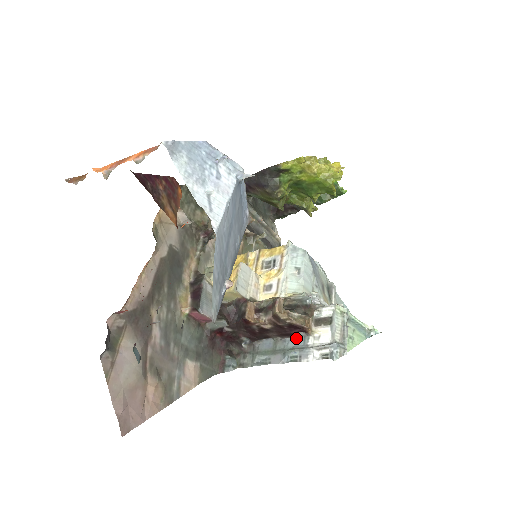
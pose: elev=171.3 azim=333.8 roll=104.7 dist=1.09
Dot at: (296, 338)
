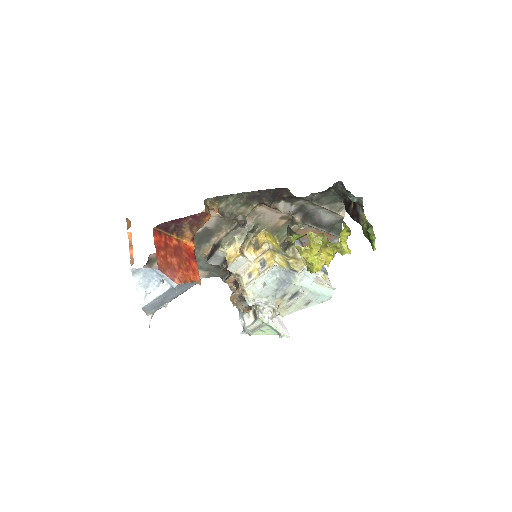
Dot at: occluded
